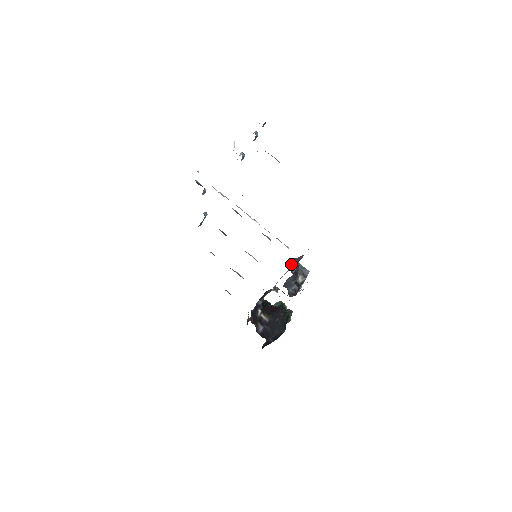
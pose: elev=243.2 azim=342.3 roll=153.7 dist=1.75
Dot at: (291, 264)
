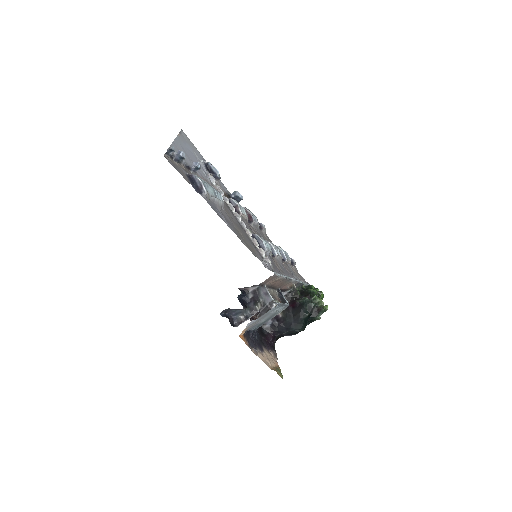
Dot at: (247, 289)
